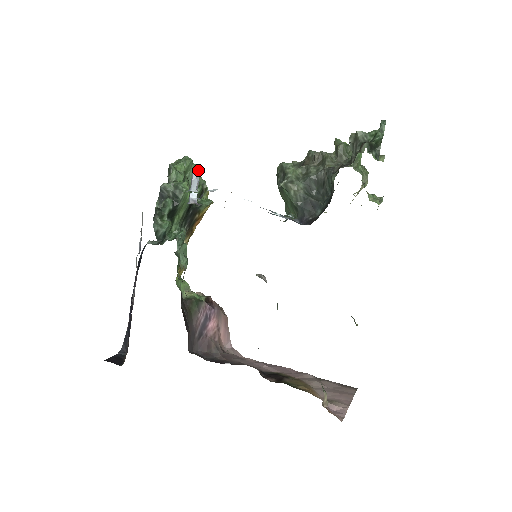
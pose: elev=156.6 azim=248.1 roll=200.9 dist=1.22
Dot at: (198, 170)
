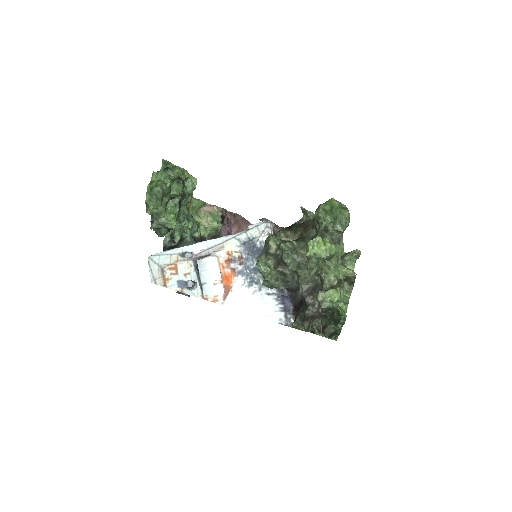
Dot at: (190, 287)
